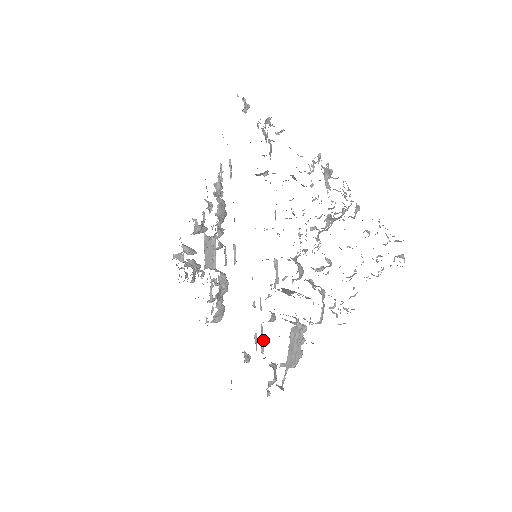
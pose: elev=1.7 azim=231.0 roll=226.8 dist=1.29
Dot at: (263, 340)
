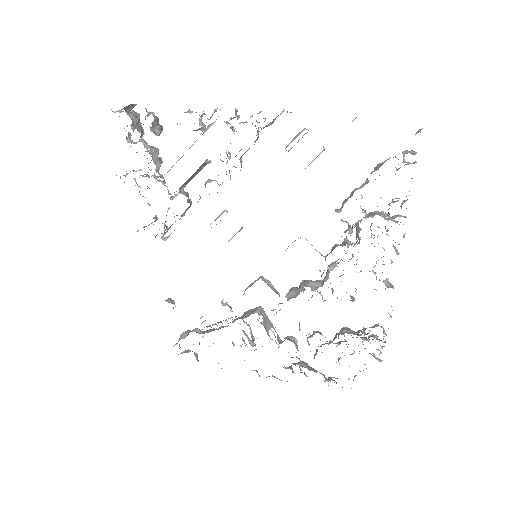
Dot at: occluded
